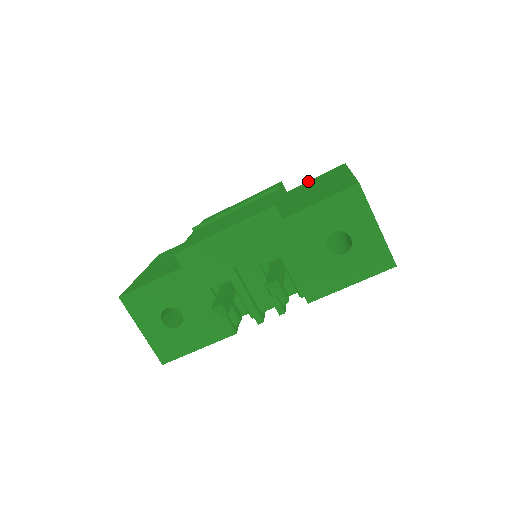
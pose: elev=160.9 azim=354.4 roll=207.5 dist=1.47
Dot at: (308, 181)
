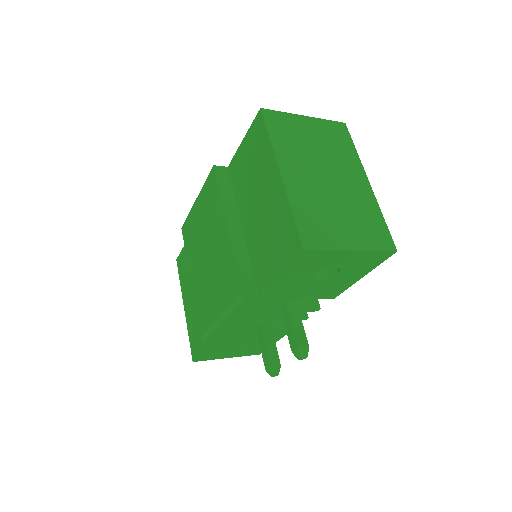
Dot at: (238, 148)
